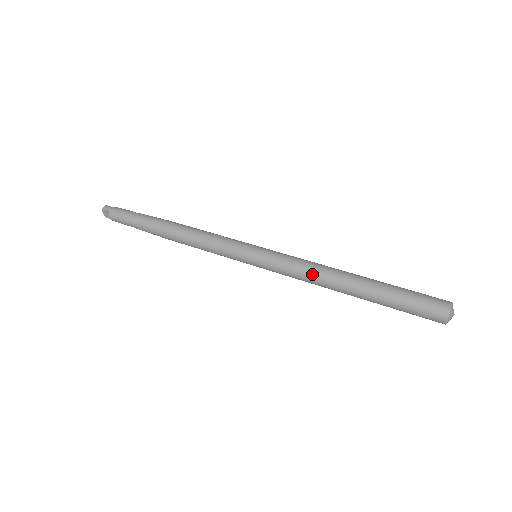
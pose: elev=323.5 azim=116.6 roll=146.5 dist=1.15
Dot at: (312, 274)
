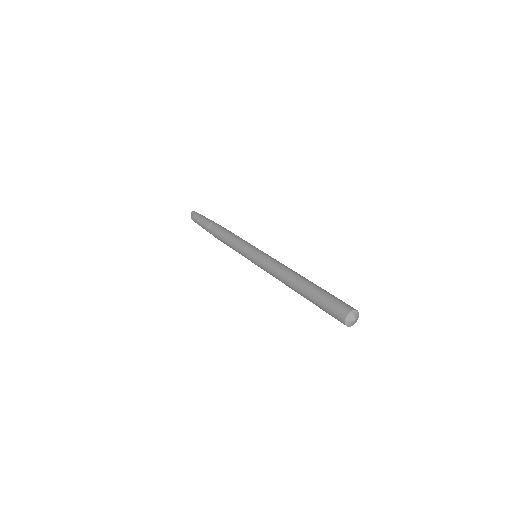
Dot at: (278, 271)
